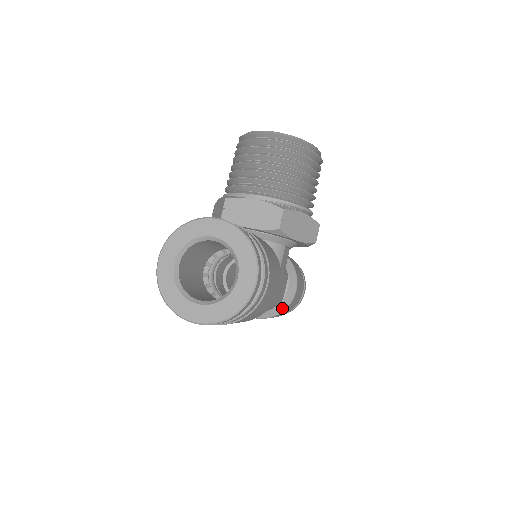
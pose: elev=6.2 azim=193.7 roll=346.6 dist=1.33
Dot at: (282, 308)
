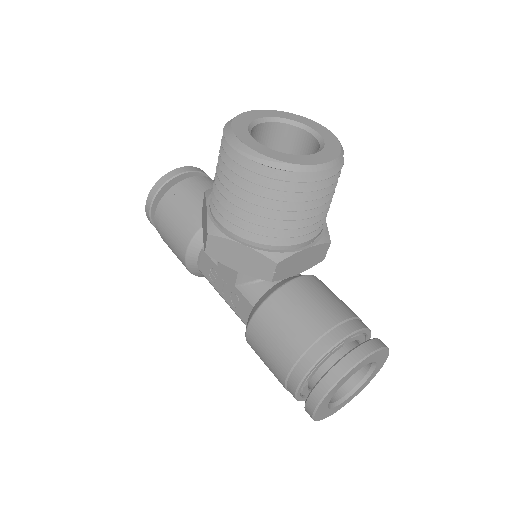
Dot at: occluded
